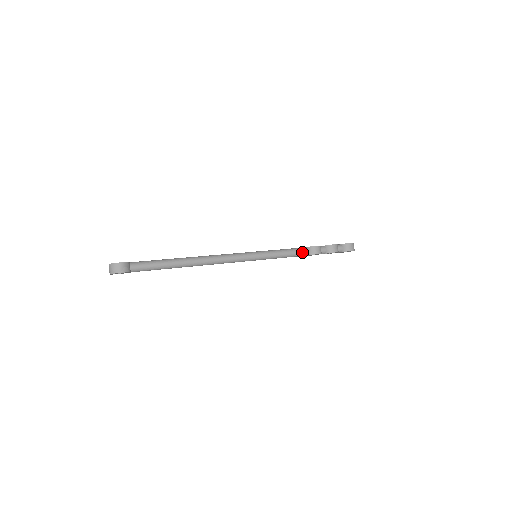
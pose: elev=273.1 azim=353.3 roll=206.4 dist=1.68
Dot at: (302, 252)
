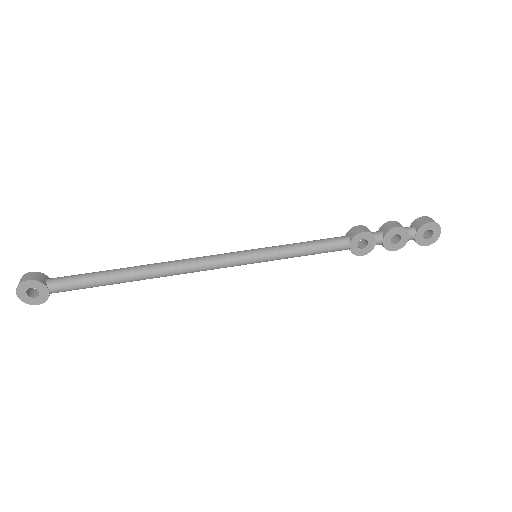
Dot at: (336, 239)
